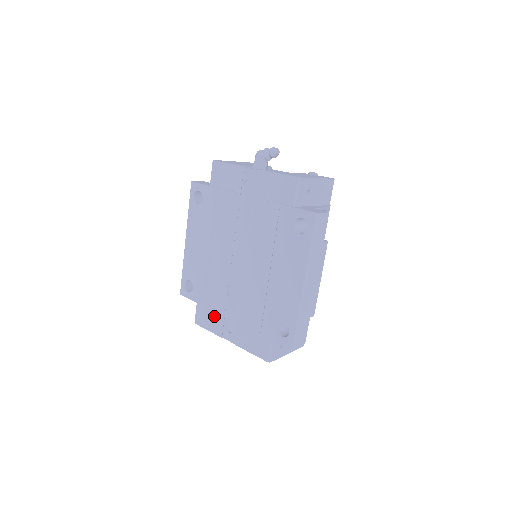
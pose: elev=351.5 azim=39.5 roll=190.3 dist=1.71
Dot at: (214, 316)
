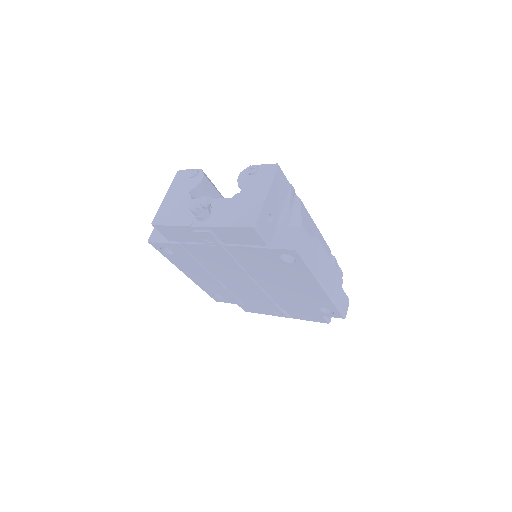
Dot at: (258, 307)
